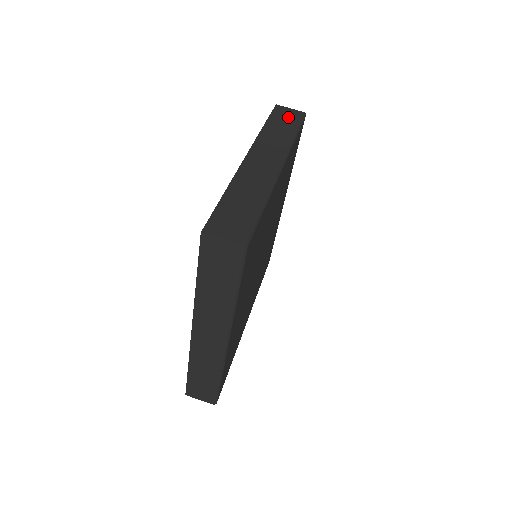
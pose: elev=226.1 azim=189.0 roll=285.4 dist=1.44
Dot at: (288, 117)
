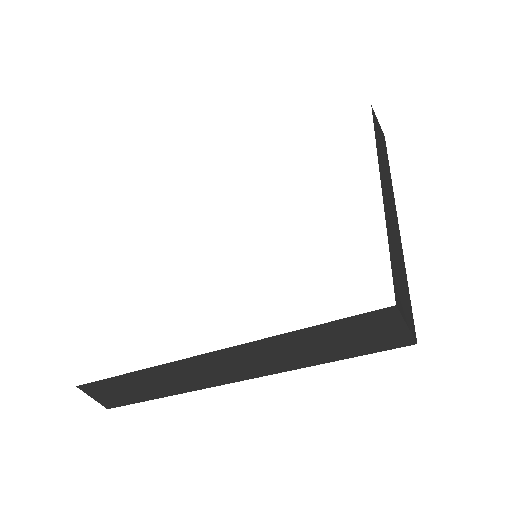
Dot at: (381, 134)
